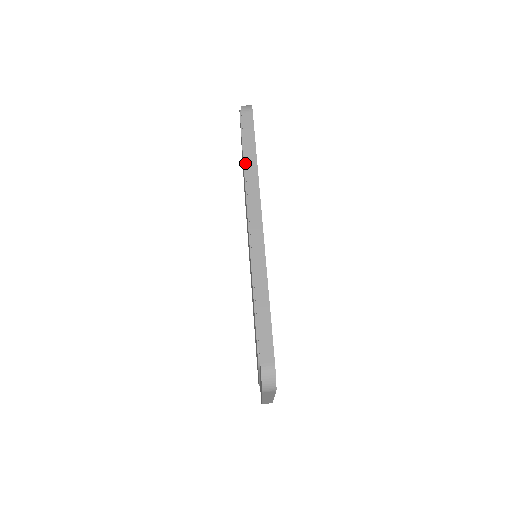
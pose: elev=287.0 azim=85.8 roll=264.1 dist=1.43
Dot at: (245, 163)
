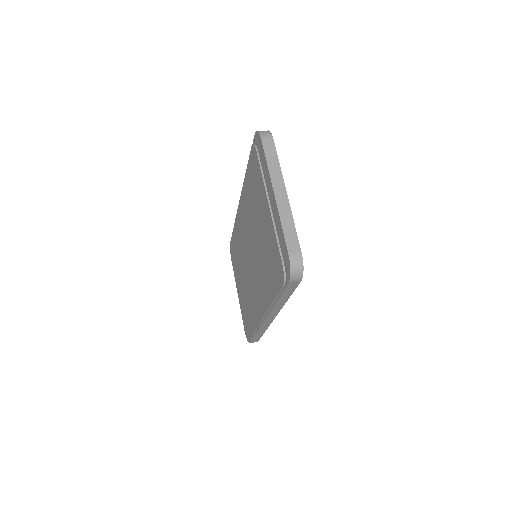
Dot at: occluded
